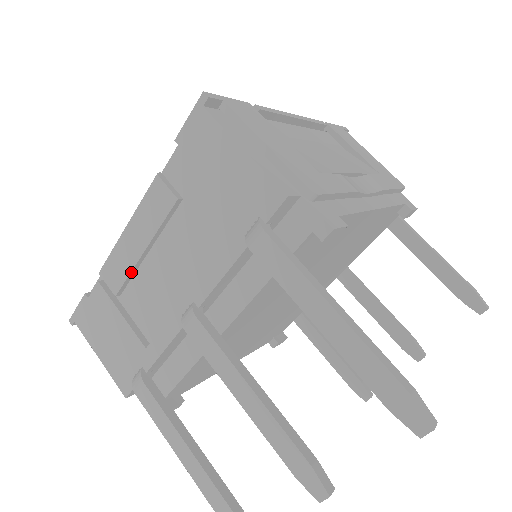
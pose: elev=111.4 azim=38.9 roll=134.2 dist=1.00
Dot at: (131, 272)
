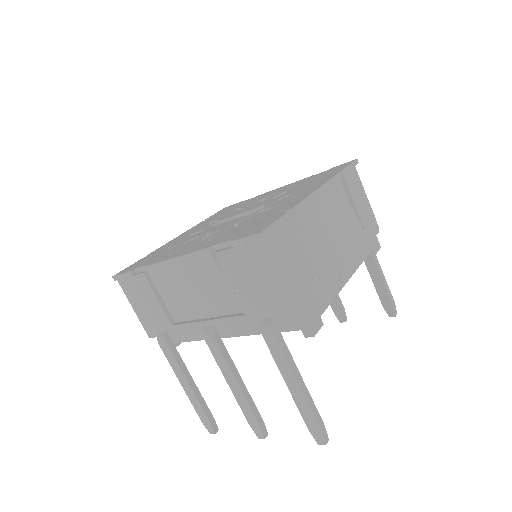
Dot at: (172, 284)
